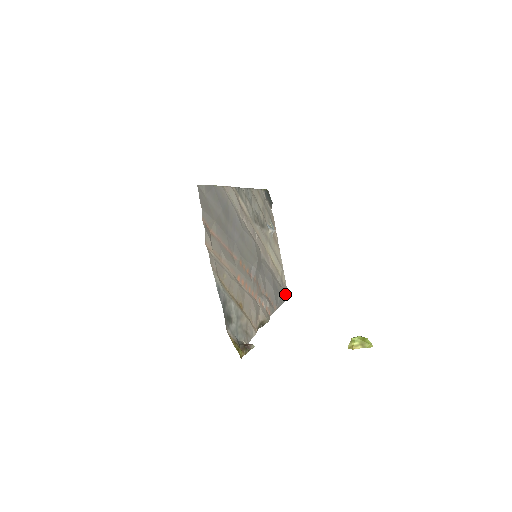
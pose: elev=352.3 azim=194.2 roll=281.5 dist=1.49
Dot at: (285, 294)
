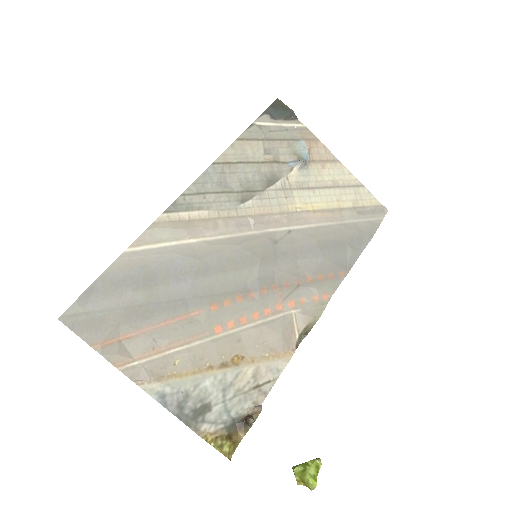
Dot at: (375, 220)
